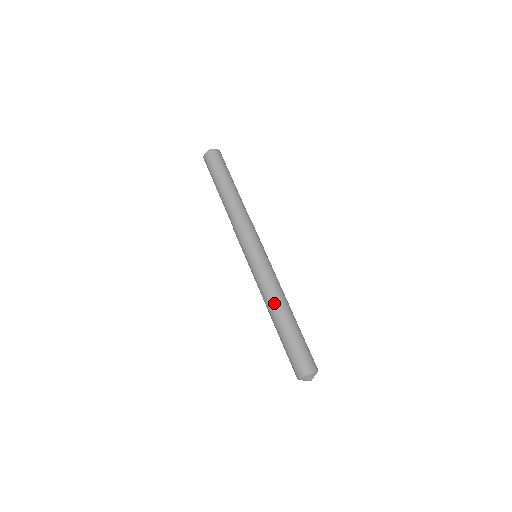
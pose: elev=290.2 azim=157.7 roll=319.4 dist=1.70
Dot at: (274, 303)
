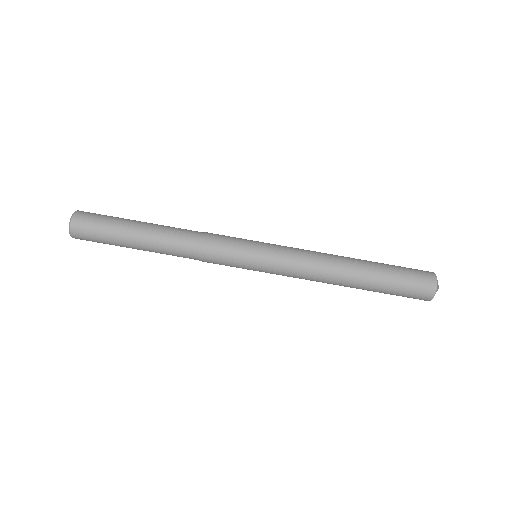
Dot at: (334, 270)
